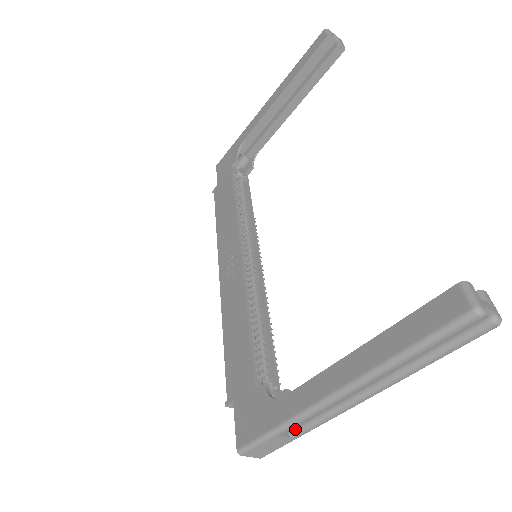
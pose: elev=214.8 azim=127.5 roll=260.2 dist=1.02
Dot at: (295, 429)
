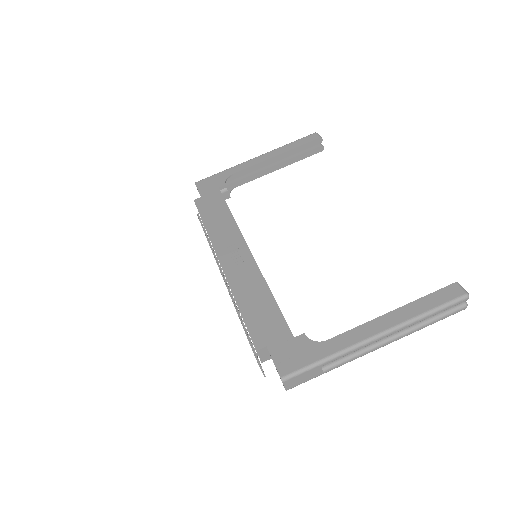
Dot at: (329, 365)
